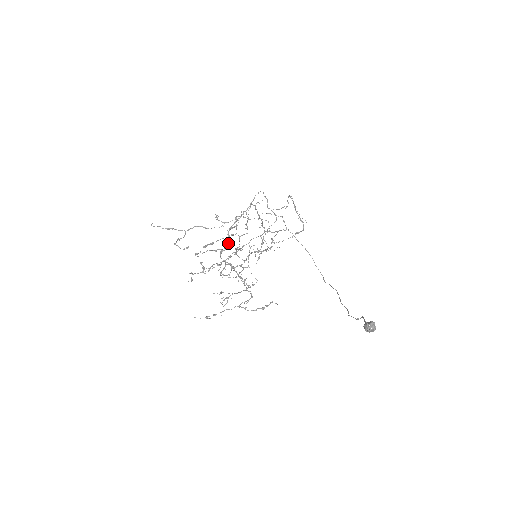
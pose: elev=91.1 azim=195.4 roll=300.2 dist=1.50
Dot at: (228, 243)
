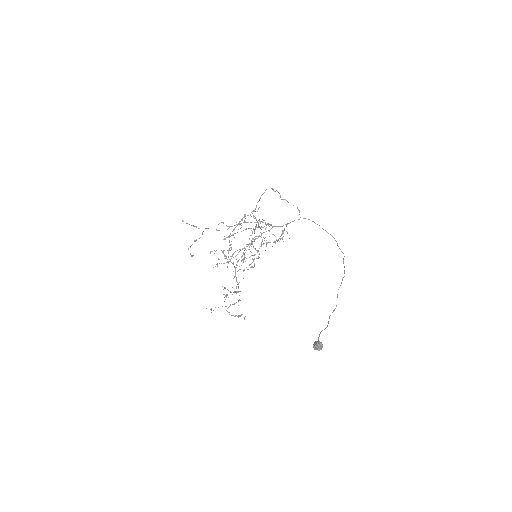
Dot at: occluded
